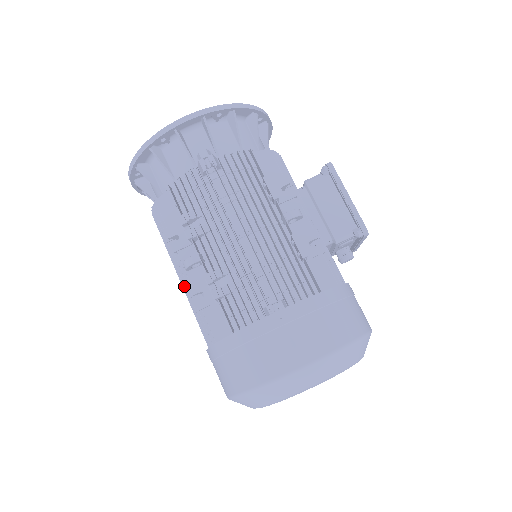
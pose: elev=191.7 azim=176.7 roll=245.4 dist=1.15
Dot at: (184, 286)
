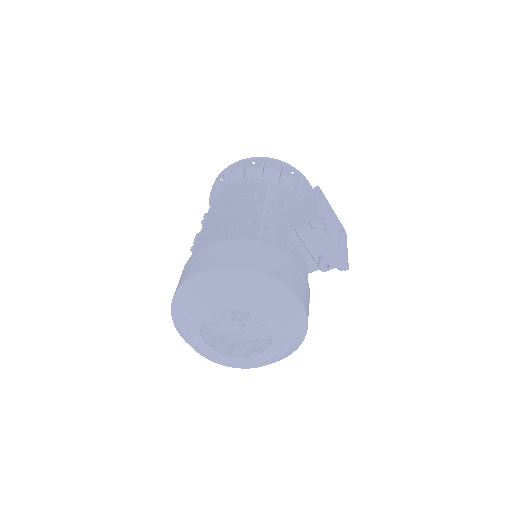
Dot at: occluded
